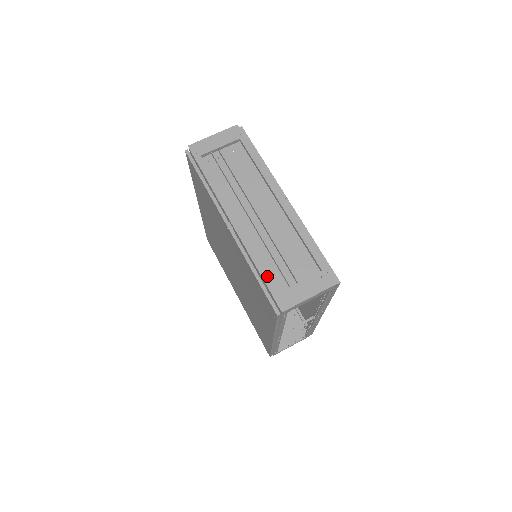
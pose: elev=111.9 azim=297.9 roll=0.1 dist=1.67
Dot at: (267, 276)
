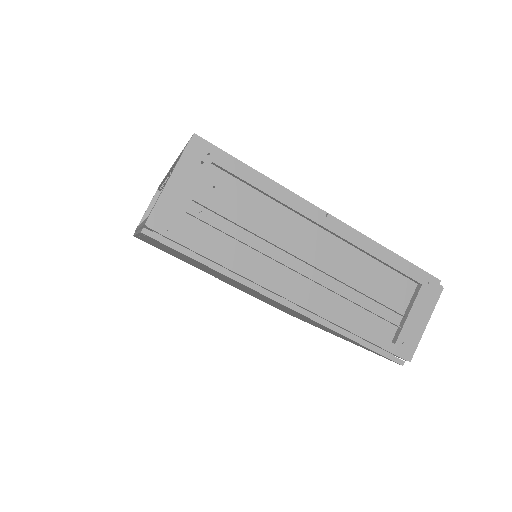
Dot at: (372, 335)
